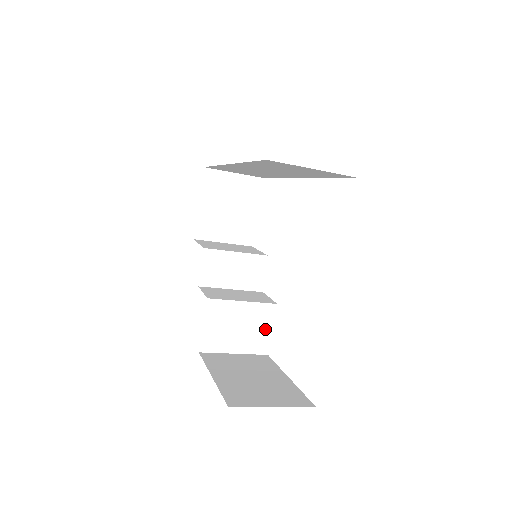
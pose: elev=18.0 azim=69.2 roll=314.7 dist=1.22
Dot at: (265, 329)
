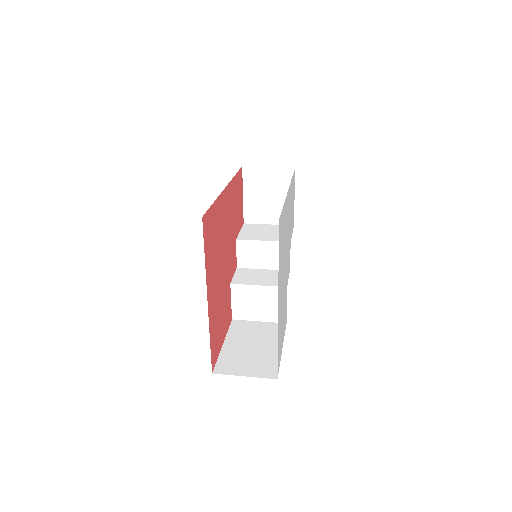
Dot at: occluded
